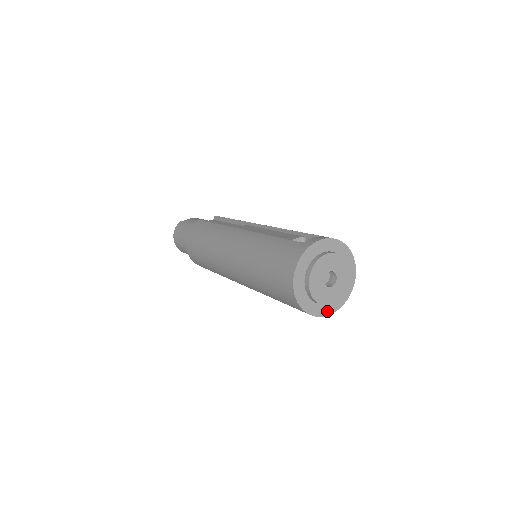
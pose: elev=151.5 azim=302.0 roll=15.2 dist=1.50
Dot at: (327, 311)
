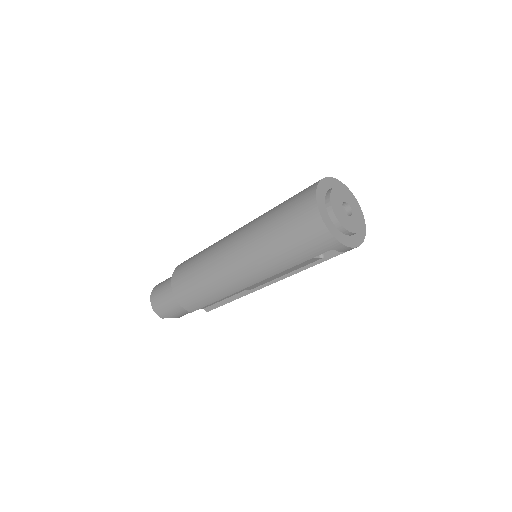
Dot at: (348, 243)
